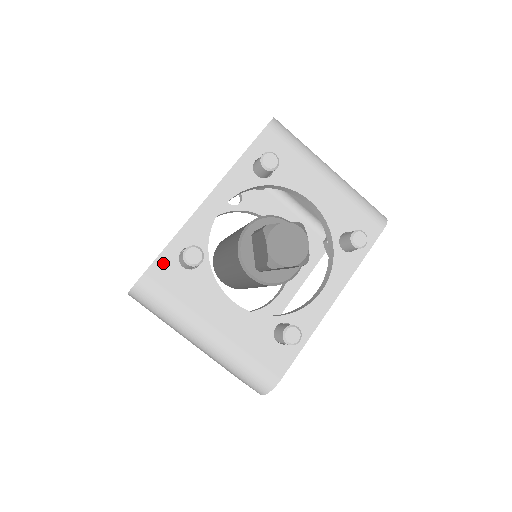
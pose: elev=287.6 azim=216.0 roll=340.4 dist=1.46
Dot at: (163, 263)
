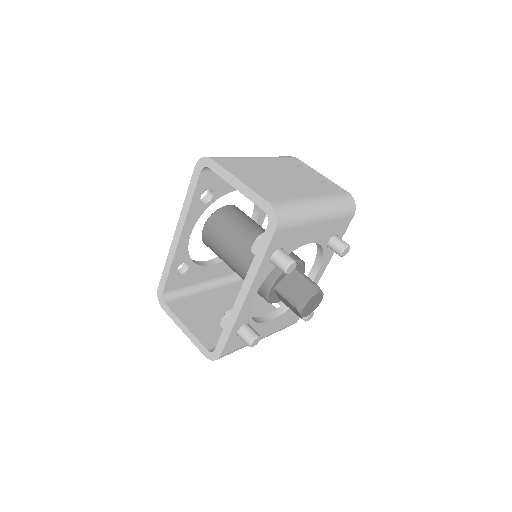
Dot at: (229, 344)
